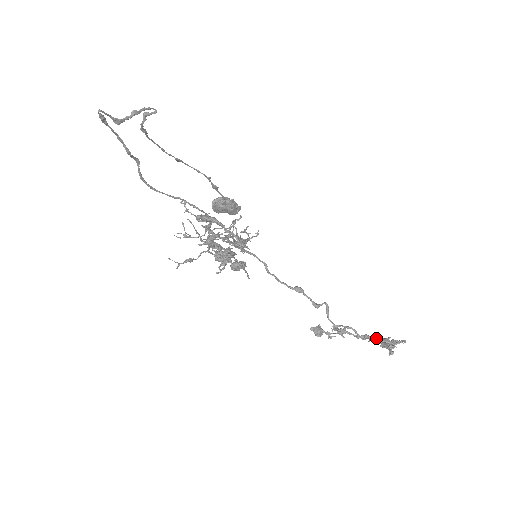
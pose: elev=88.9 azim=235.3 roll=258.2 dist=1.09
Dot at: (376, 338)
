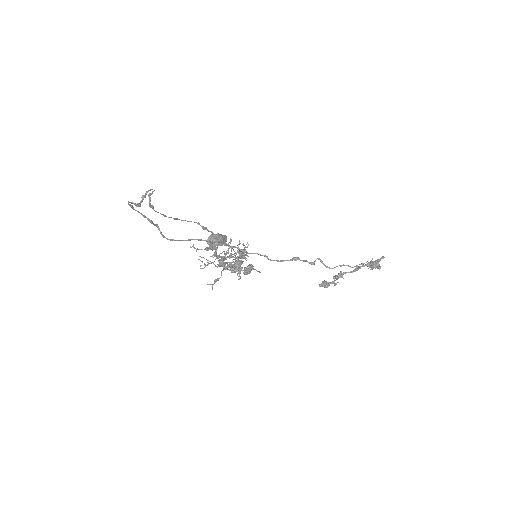
Dot at: (364, 265)
